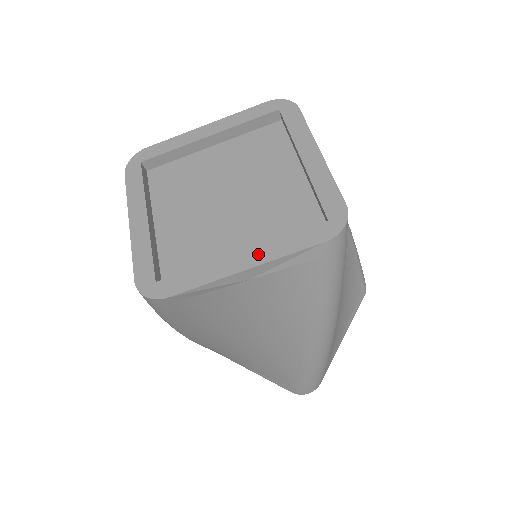
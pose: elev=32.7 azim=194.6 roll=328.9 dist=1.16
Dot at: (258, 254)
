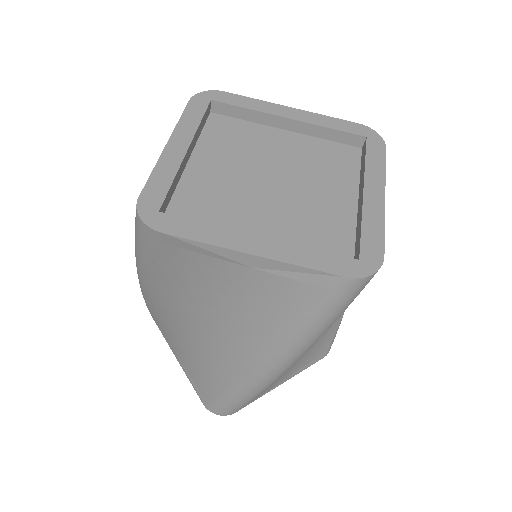
Dot at: (275, 248)
